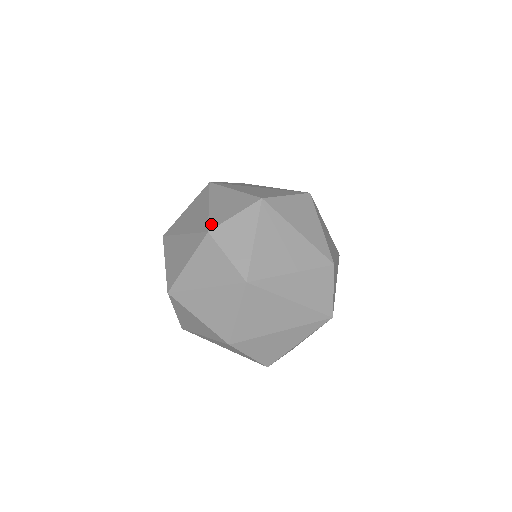
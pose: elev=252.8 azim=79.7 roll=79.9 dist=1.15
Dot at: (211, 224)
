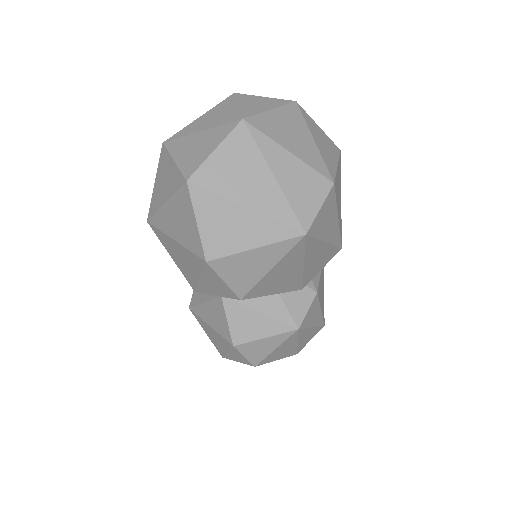
Dot at: occluded
